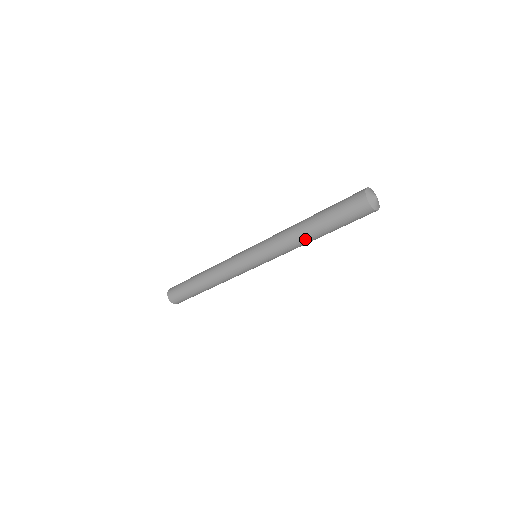
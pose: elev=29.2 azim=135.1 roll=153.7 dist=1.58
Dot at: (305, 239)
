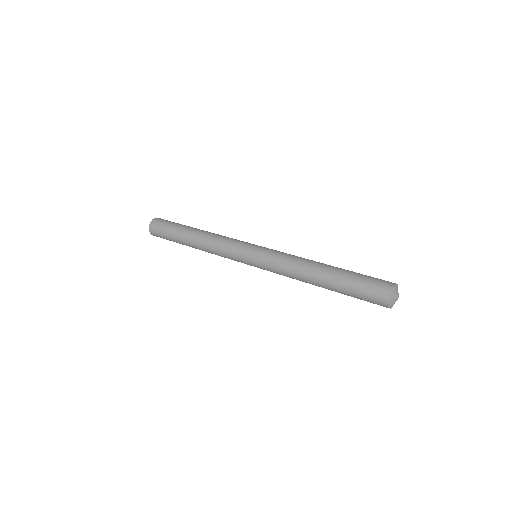
Dot at: (311, 281)
